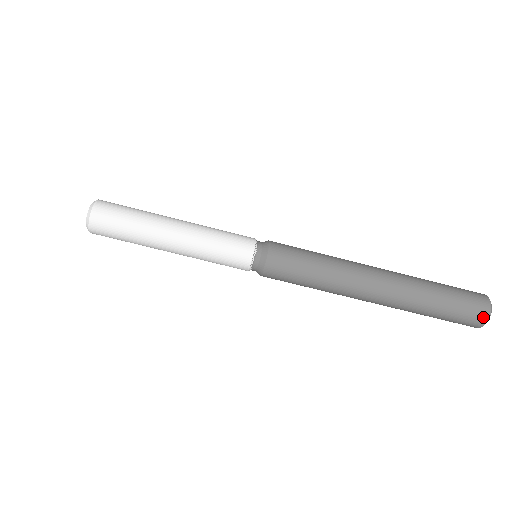
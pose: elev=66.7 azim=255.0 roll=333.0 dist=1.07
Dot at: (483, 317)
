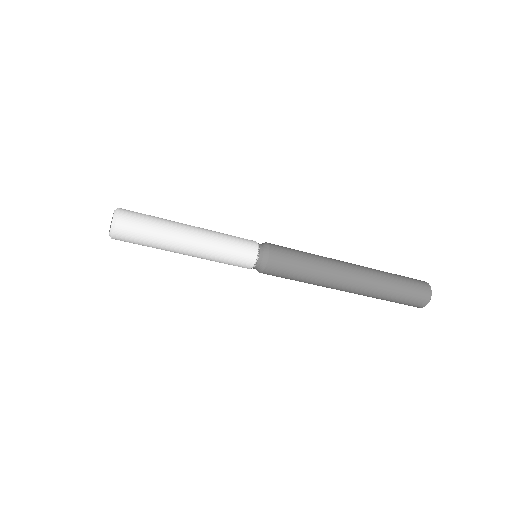
Dot at: (420, 306)
